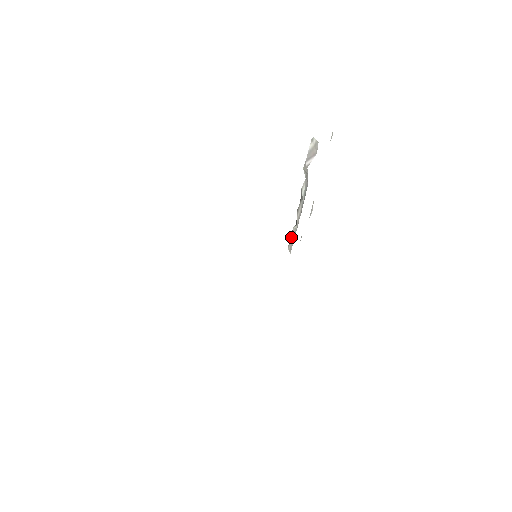
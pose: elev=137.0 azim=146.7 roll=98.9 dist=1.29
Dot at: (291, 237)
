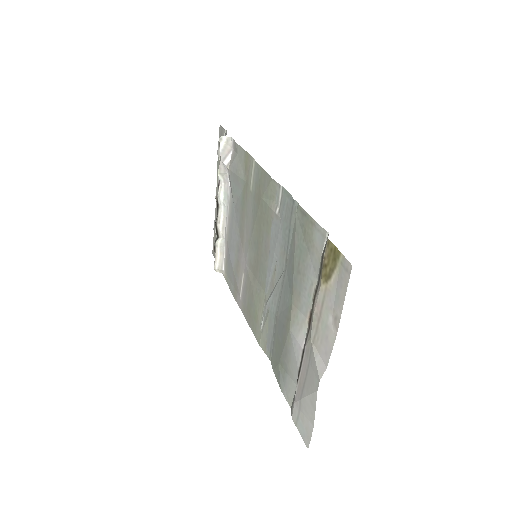
Dot at: (216, 254)
